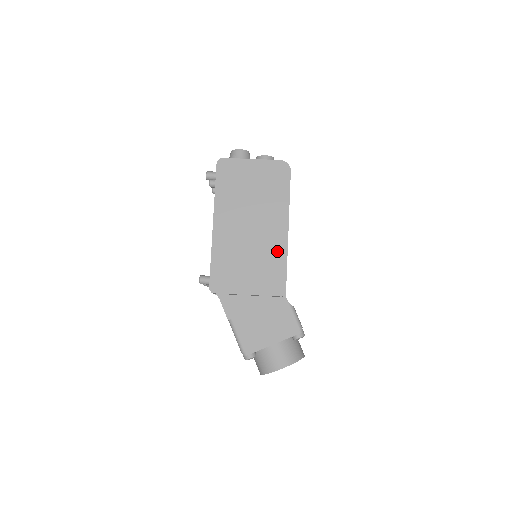
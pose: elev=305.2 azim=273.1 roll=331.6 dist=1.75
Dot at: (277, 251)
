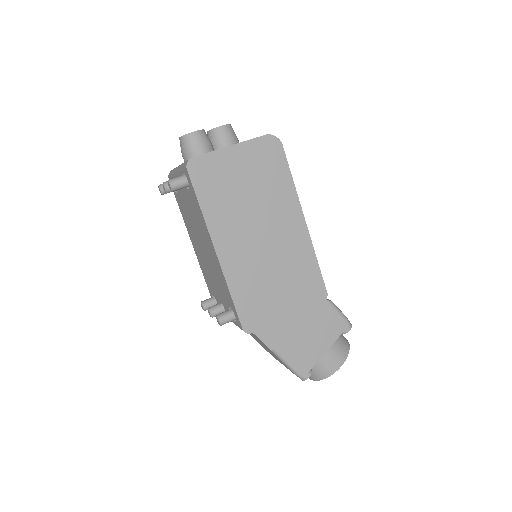
Dot at: (302, 251)
